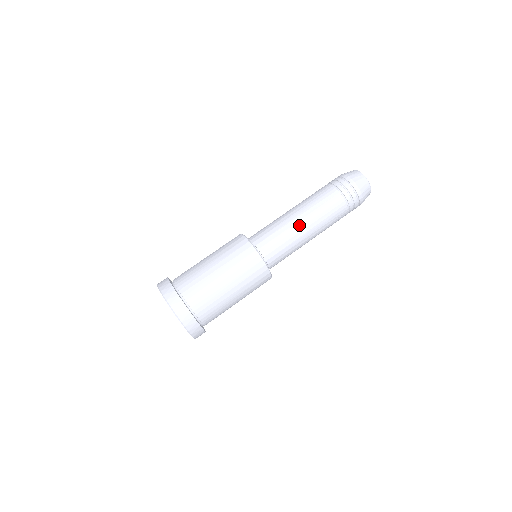
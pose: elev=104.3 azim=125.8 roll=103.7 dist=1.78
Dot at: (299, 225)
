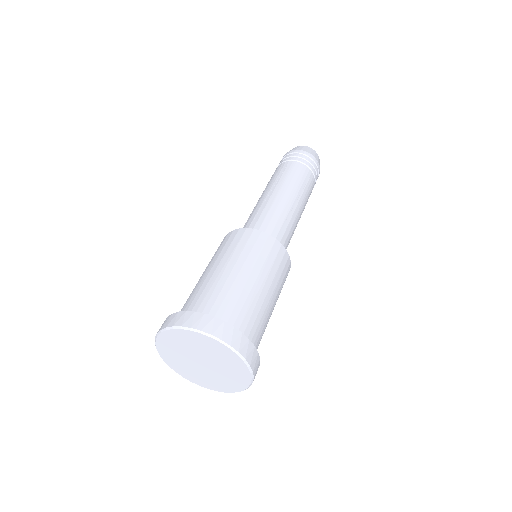
Dot at: (274, 197)
